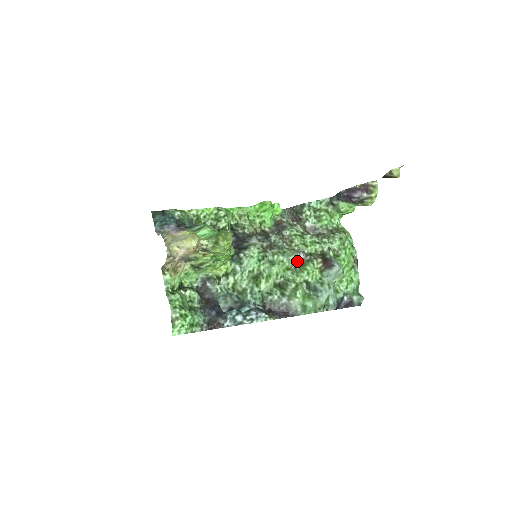
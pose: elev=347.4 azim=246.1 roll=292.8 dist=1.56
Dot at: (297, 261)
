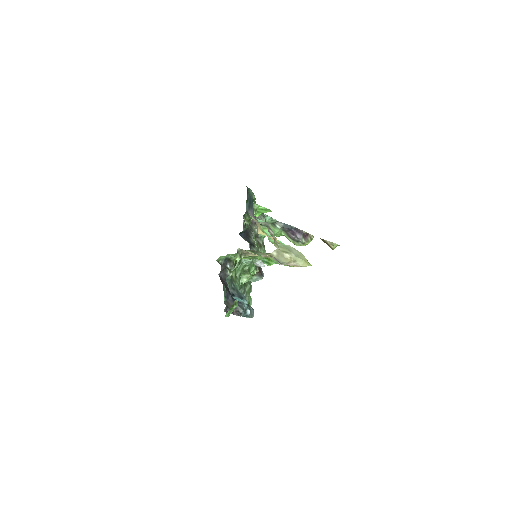
Dot at: (255, 264)
